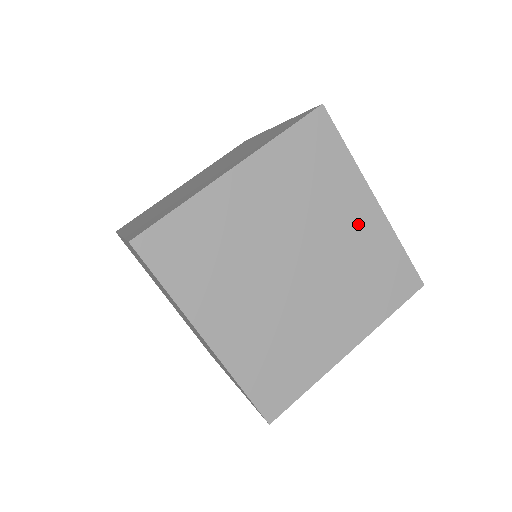
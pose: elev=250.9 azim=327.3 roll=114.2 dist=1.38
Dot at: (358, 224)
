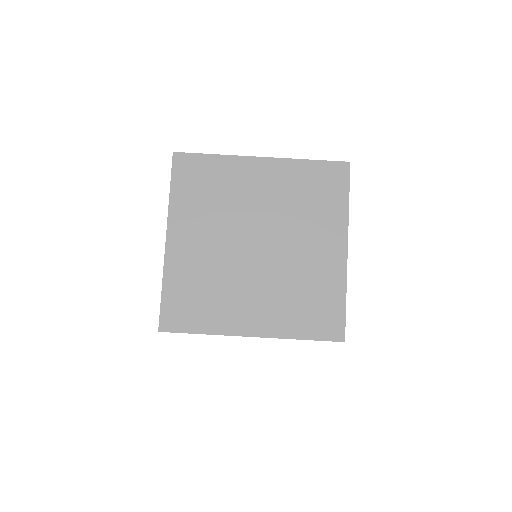
Dot at: (266, 182)
